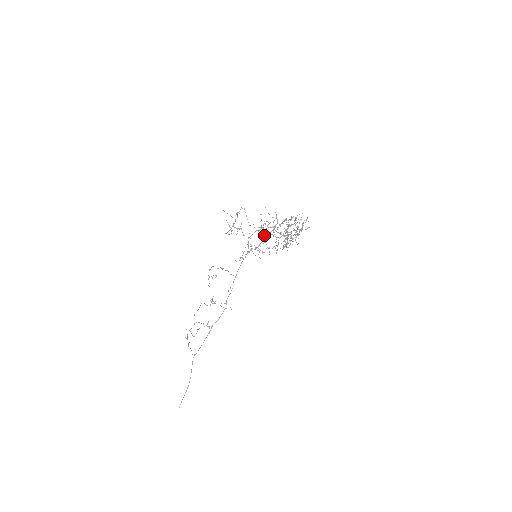
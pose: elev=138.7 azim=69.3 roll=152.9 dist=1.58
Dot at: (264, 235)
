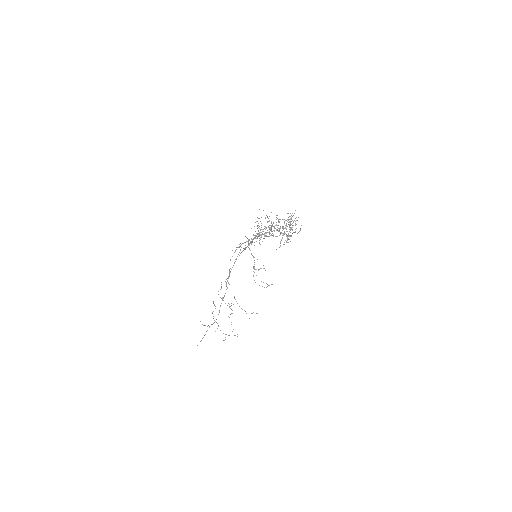
Dot at: (259, 238)
